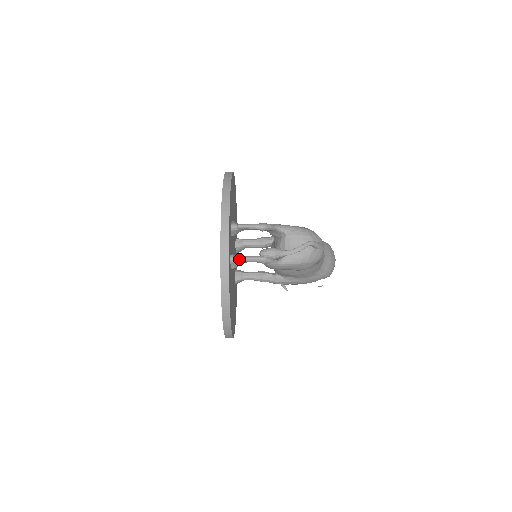
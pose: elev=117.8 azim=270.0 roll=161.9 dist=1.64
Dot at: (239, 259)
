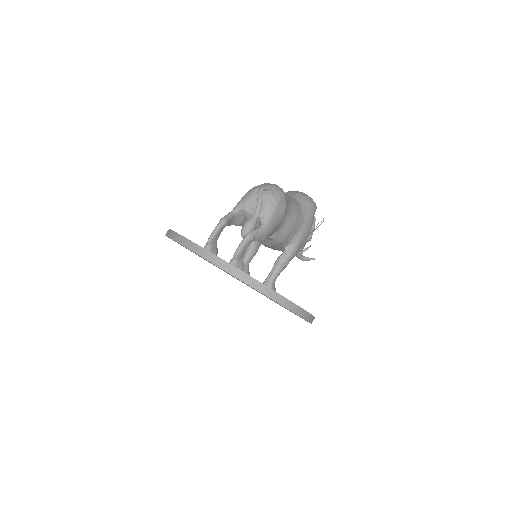
Dot at: (235, 257)
